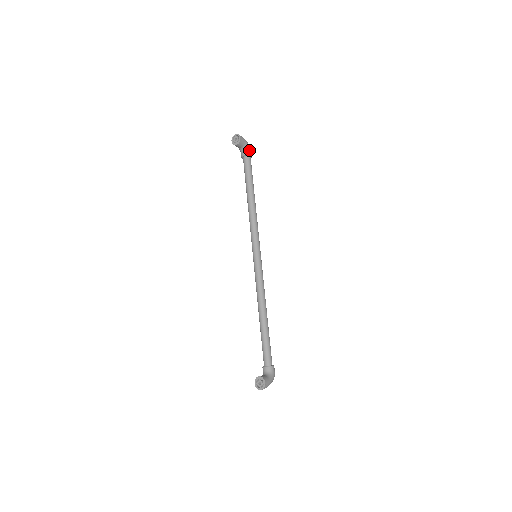
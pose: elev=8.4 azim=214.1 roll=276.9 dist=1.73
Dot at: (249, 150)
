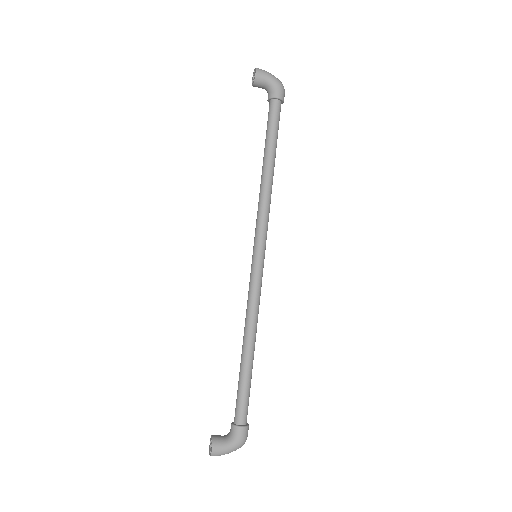
Dot at: (275, 90)
